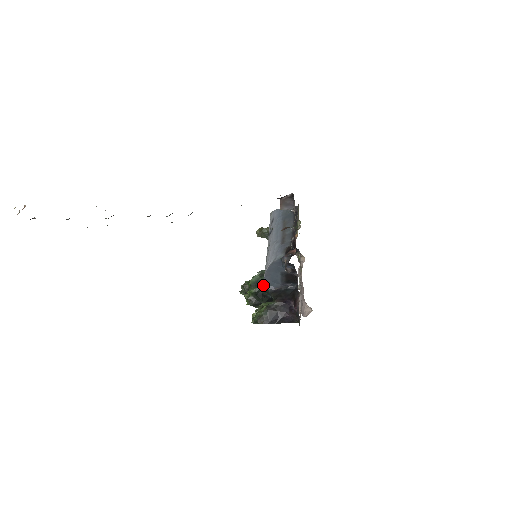
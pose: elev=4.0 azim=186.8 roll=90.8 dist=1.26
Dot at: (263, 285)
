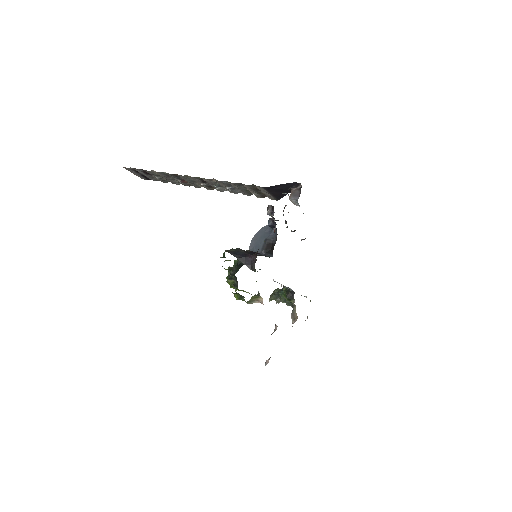
Dot at: occluded
